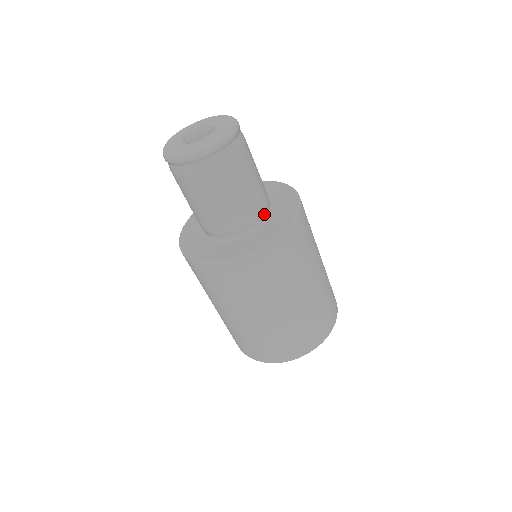
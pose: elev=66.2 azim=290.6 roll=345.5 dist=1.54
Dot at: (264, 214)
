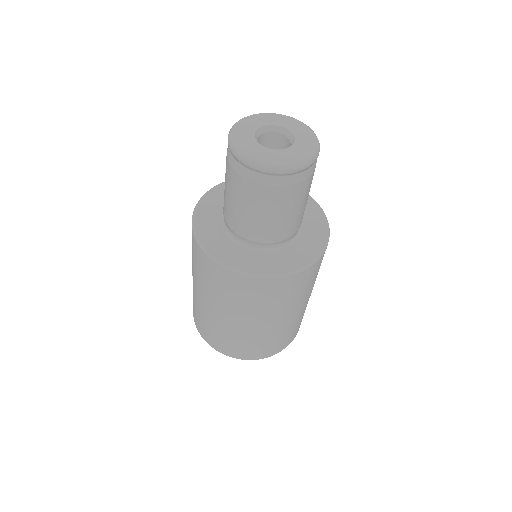
Dot at: (293, 235)
